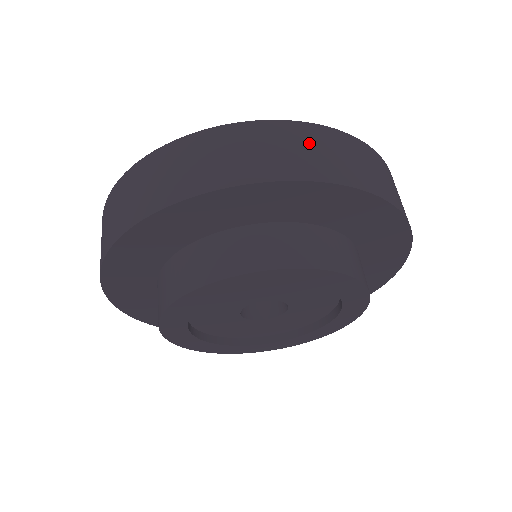
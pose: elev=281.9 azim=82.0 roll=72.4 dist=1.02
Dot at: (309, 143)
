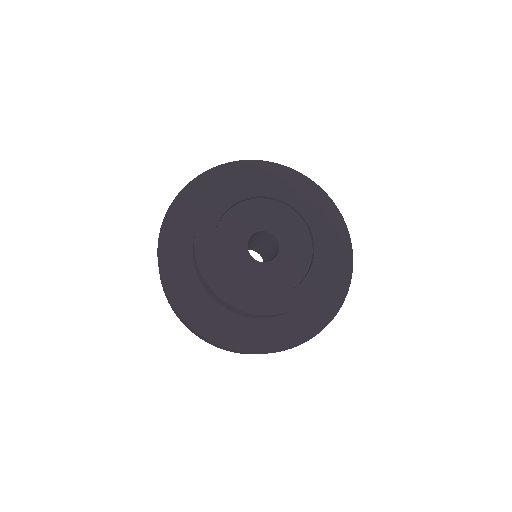
Dot at: occluded
